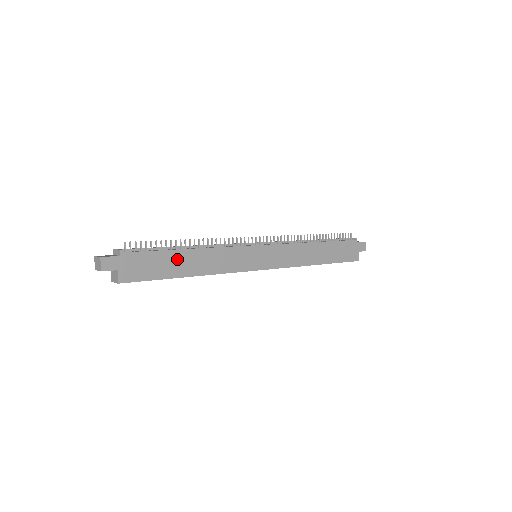
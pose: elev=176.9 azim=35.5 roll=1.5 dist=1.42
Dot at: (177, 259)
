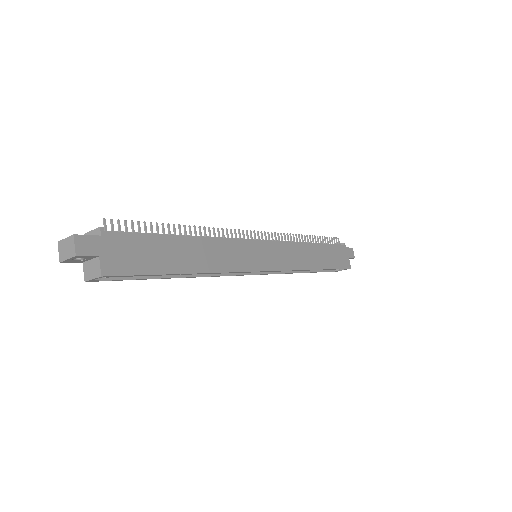
Dot at: (174, 248)
